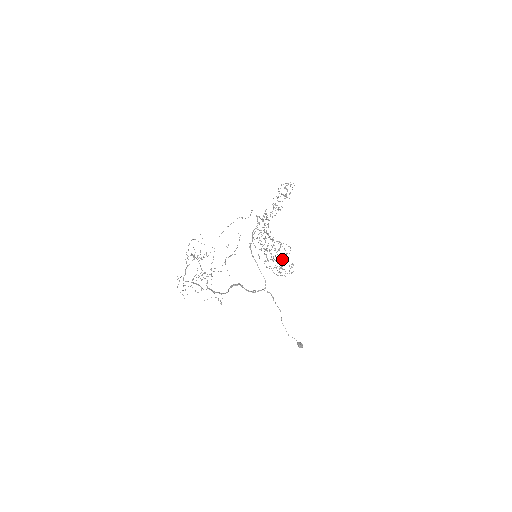
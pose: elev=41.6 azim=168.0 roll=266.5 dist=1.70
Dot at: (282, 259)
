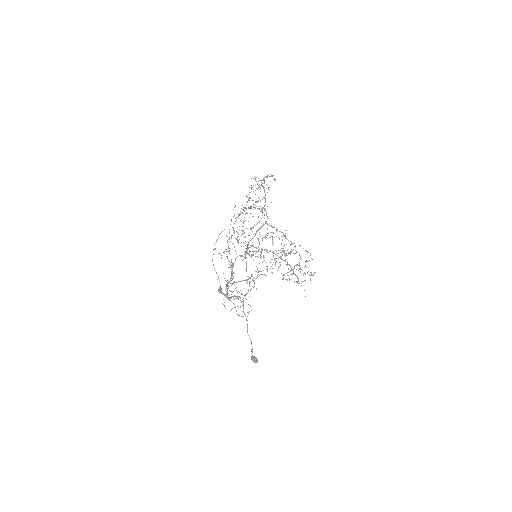
Dot at: (305, 265)
